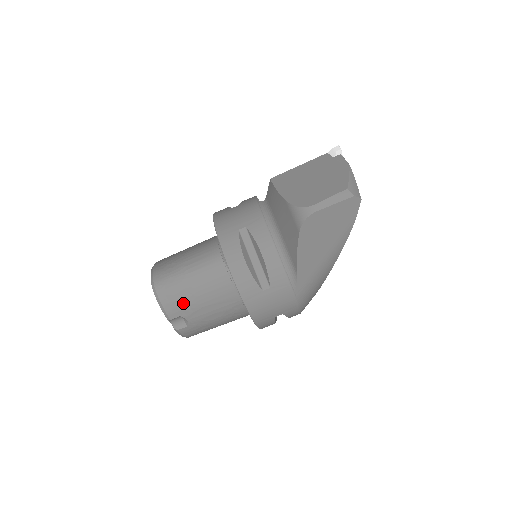
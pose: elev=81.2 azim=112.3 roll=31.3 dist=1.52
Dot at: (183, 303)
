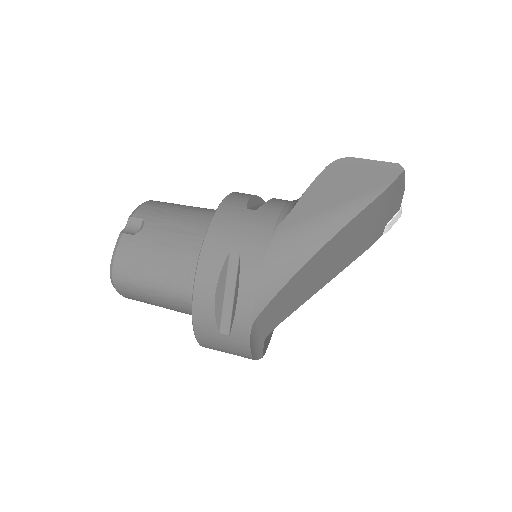
Dot at: (160, 211)
